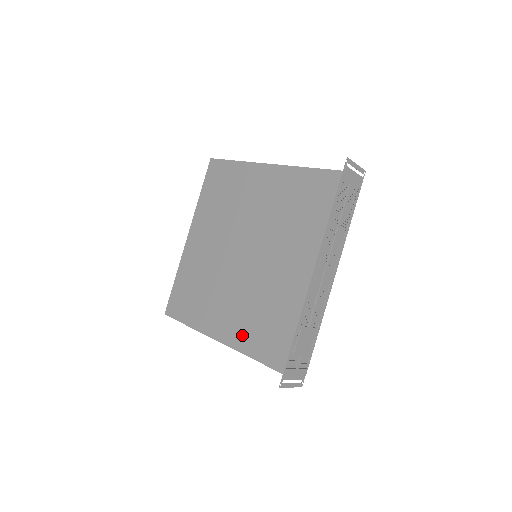
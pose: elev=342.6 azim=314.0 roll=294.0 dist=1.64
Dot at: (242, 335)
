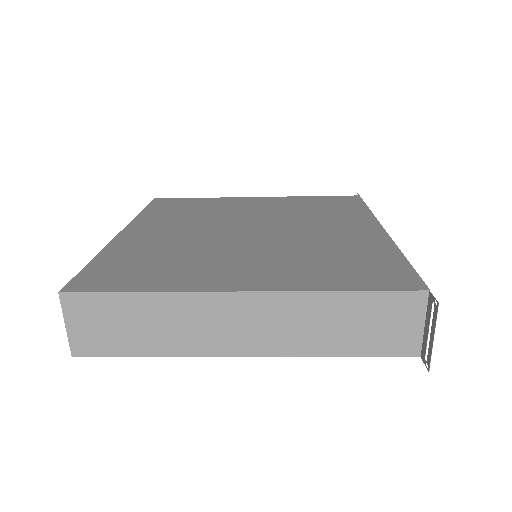
Dot at: (305, 276)
